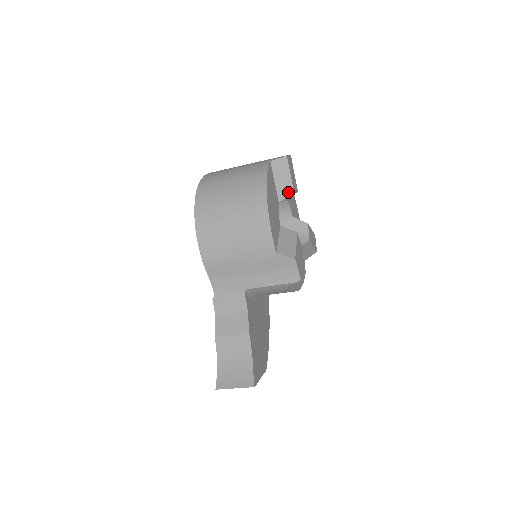
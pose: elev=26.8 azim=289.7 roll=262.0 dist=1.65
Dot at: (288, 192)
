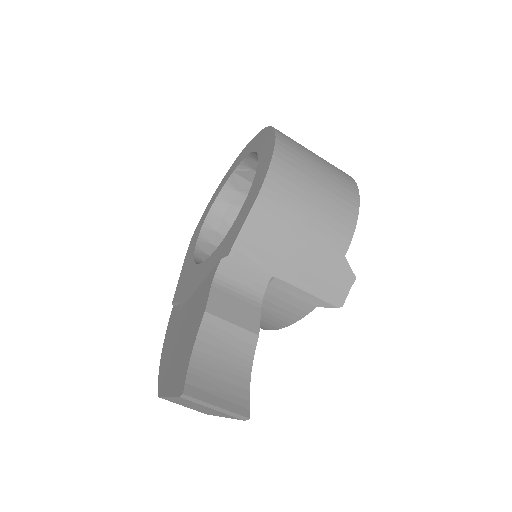
Dot at: occluded
